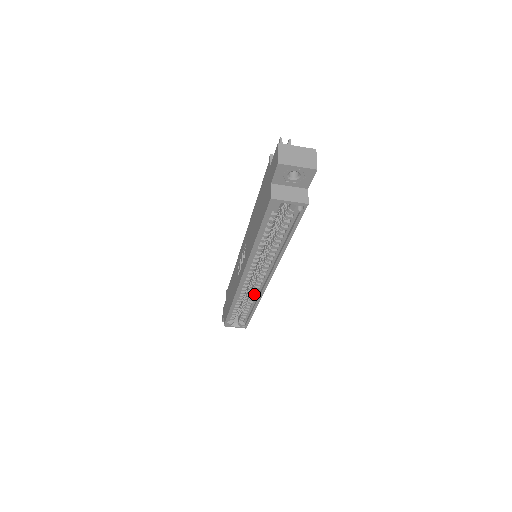
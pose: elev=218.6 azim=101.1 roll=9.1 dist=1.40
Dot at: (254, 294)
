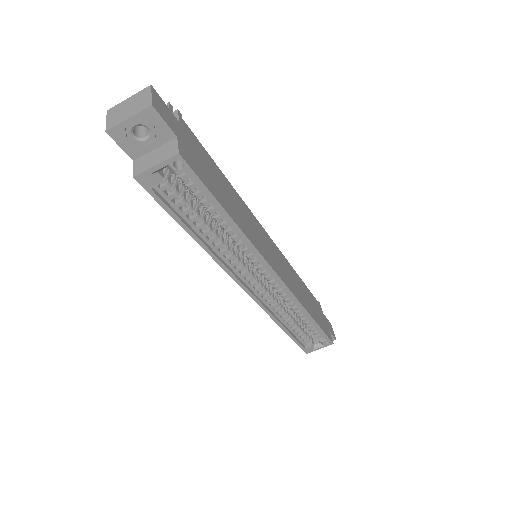
Dot at: (288, 300)
